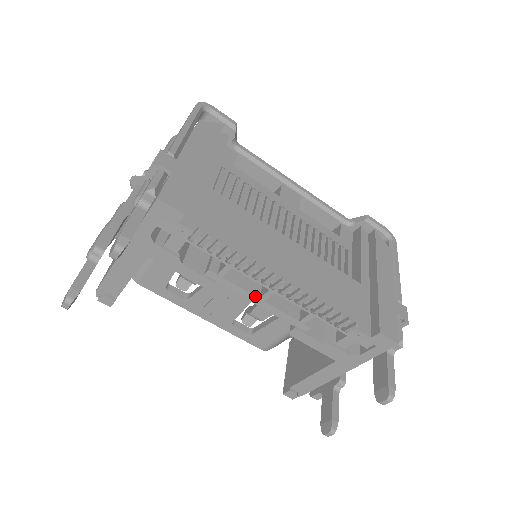
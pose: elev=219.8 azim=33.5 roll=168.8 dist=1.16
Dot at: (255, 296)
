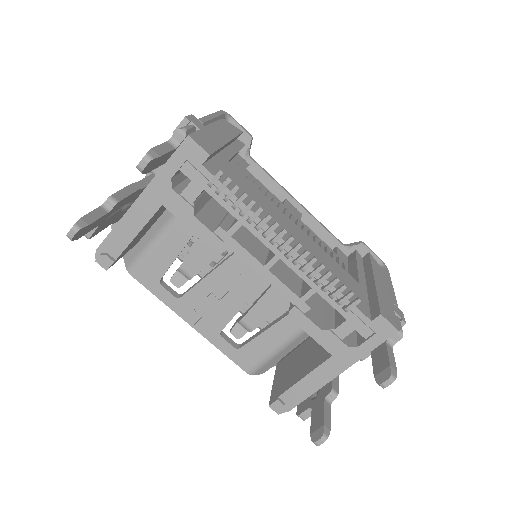
Dot at: (260, 262)
